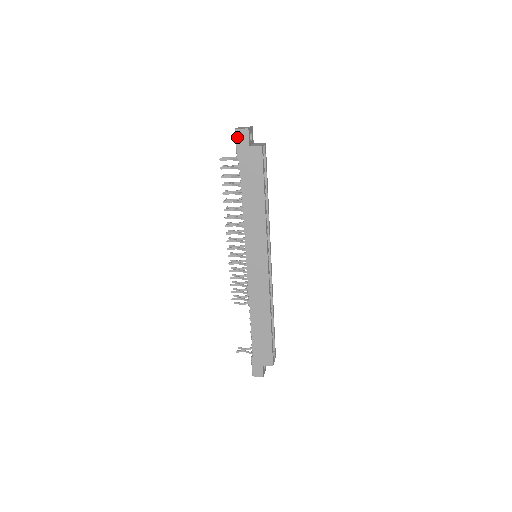
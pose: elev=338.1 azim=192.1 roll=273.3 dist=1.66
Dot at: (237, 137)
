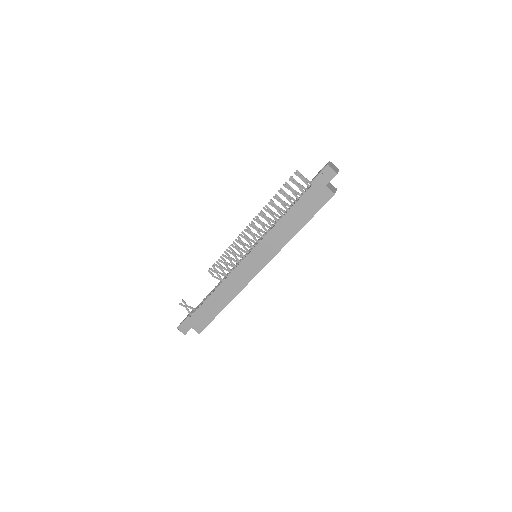
Dot at: (323, 171)
